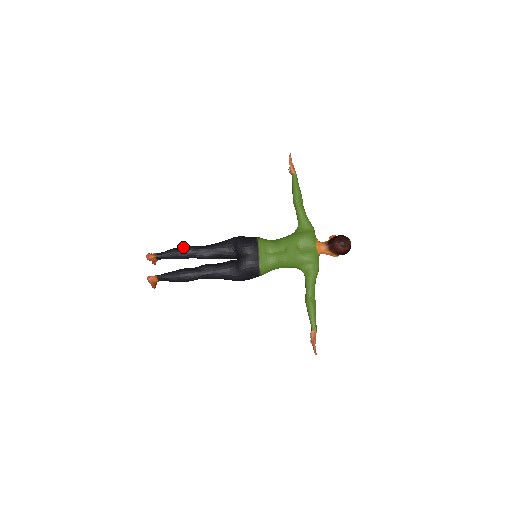
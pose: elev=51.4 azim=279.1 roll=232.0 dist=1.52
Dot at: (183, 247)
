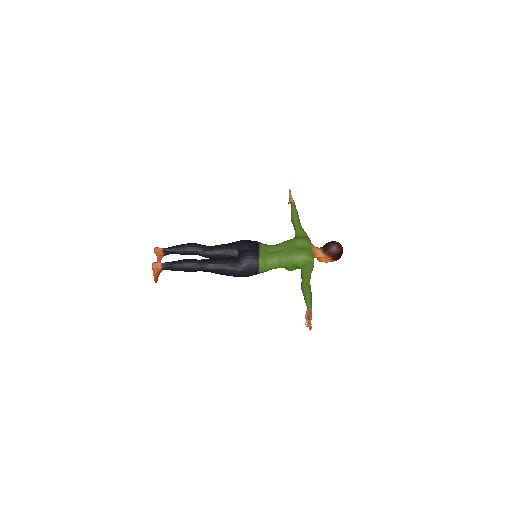
Dot at: (190, 243)
